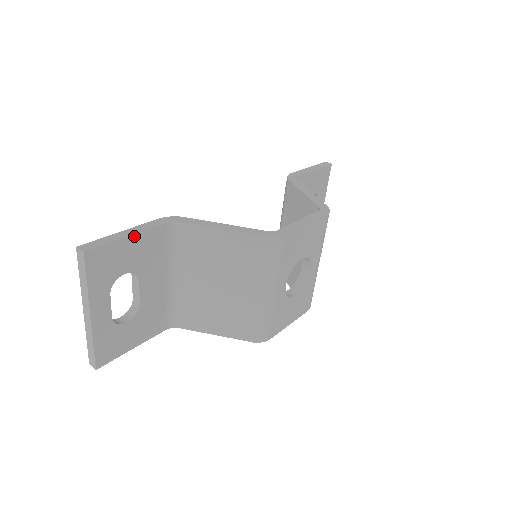
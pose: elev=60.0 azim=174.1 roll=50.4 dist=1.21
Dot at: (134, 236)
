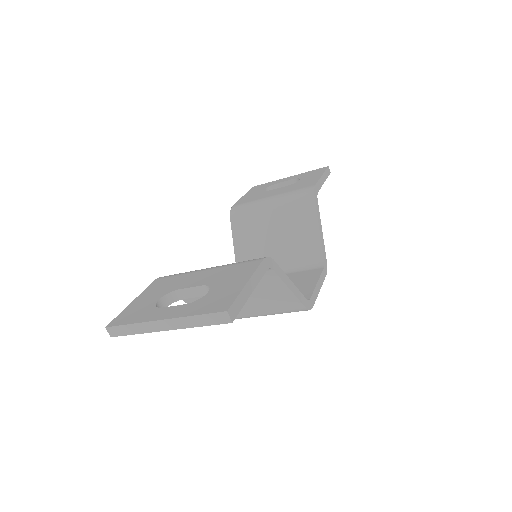
Dot at: (252, 290)
